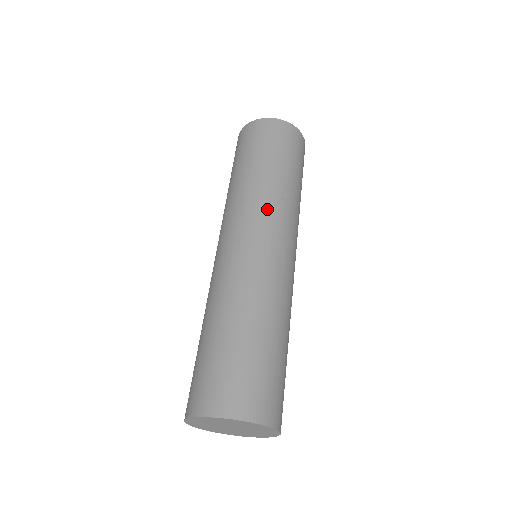
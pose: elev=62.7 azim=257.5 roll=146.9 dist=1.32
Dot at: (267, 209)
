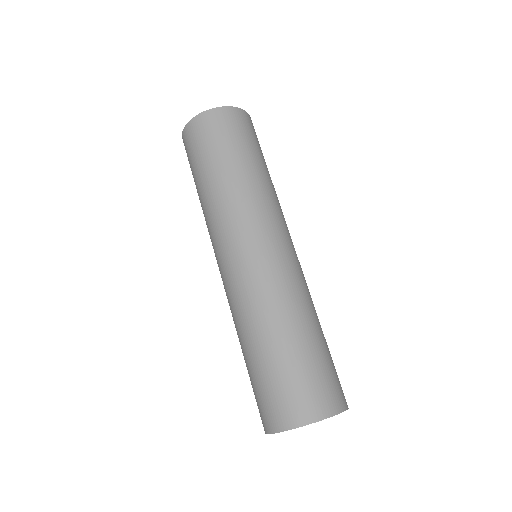
Dot at: (242, 216)
